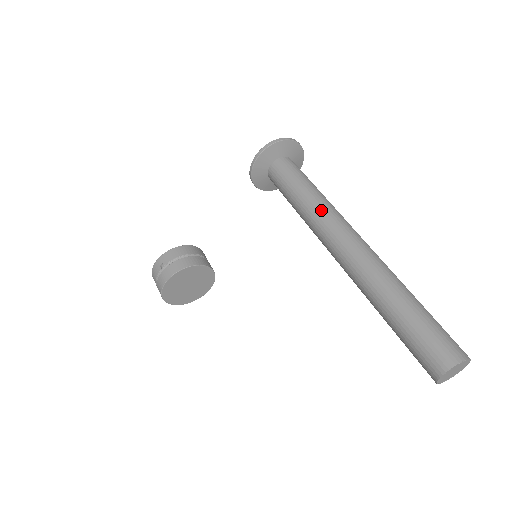
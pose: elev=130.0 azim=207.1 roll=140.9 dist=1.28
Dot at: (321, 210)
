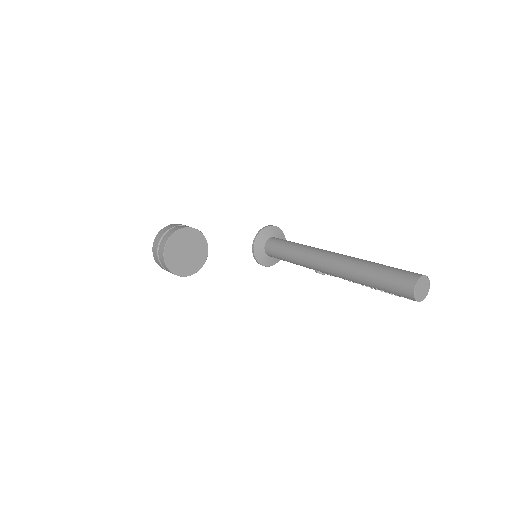
Dot at: occluded
